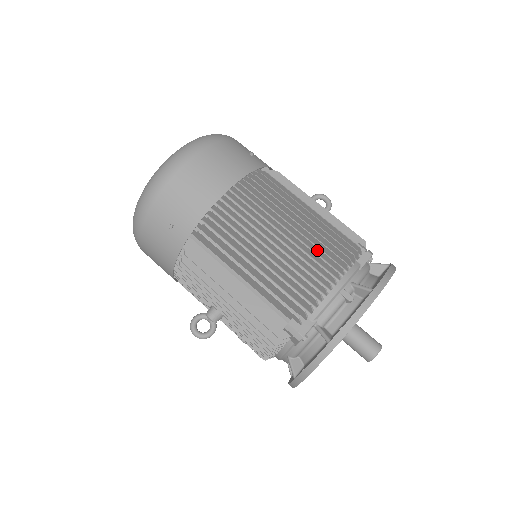
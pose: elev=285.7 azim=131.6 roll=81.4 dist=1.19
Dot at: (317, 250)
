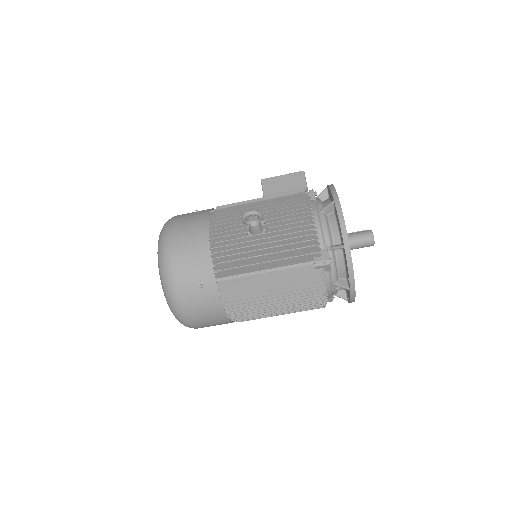
Dot at: (301, 297)
